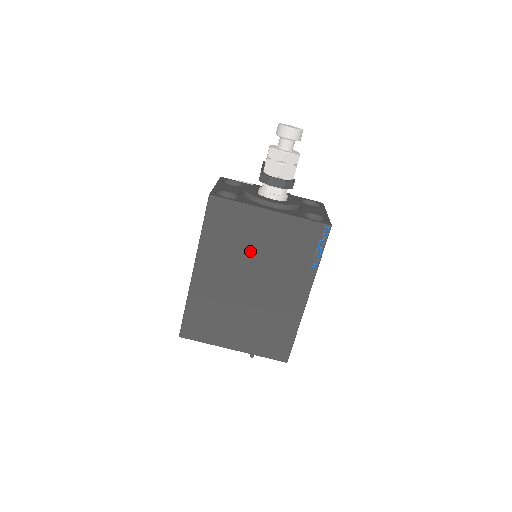
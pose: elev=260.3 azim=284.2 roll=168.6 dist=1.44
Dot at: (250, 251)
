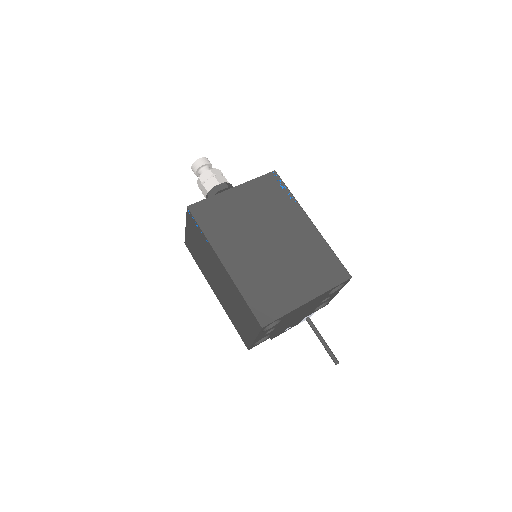
Dot at: (246, 221)
